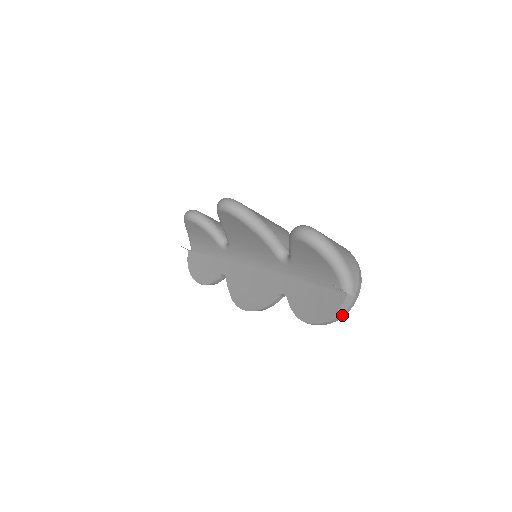
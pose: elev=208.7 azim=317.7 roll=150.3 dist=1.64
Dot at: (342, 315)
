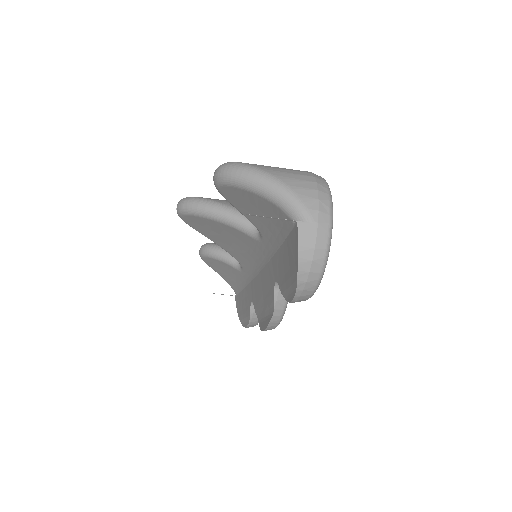
Dot at: (316, 261)
